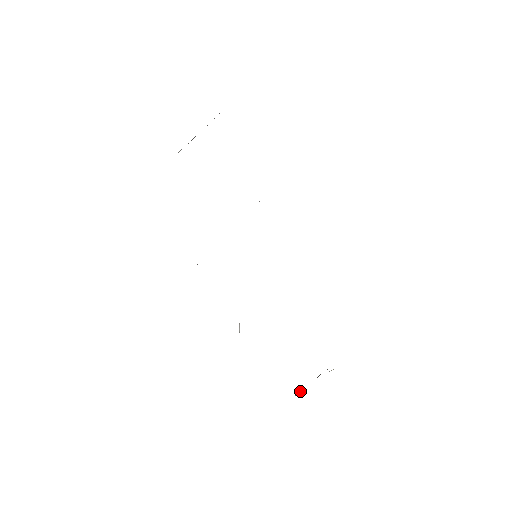
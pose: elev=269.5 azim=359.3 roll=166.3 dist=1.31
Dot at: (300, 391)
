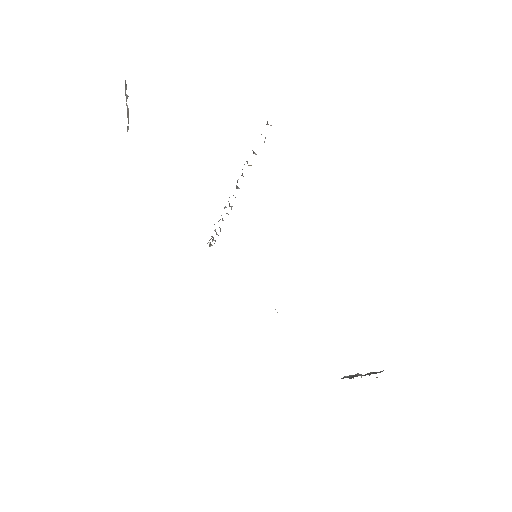
Dot at: (352, 377)
